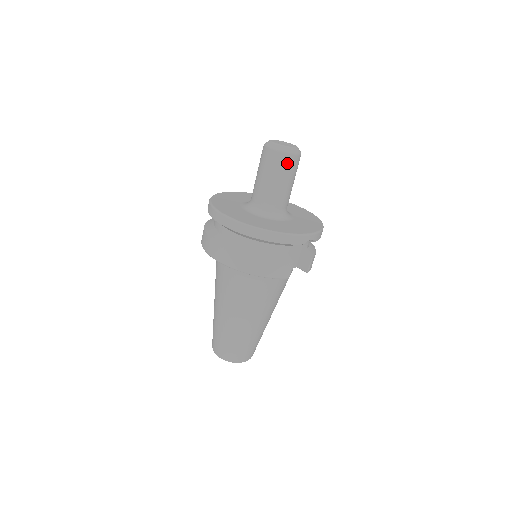
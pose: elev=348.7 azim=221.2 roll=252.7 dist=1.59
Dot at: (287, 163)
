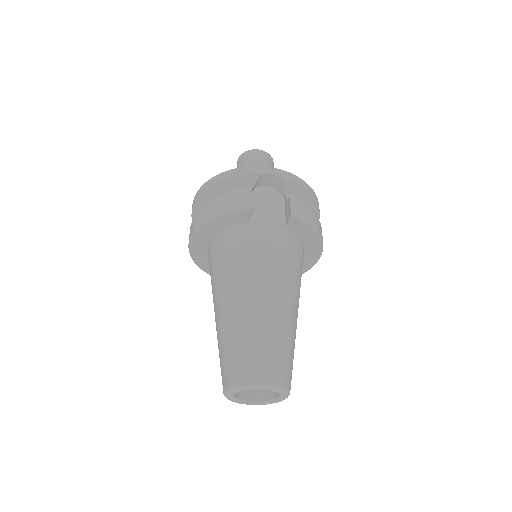
Dot at: (250, 157)
